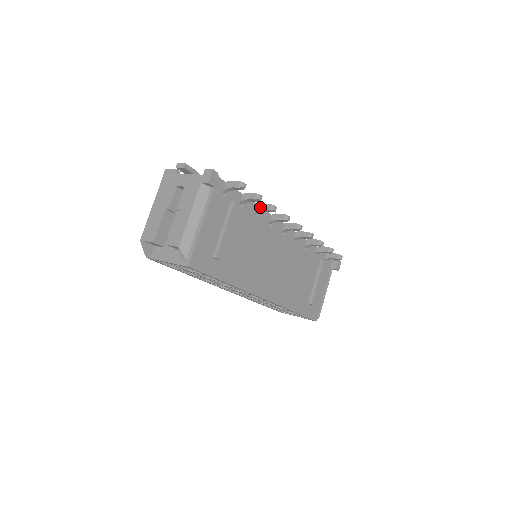
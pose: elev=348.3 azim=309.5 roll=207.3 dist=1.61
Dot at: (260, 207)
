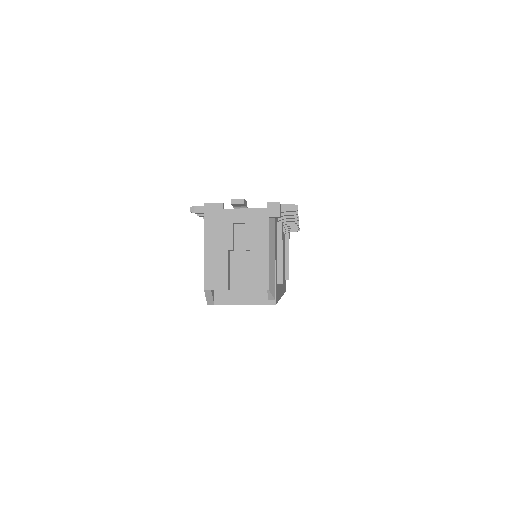
Dot at: occluded
